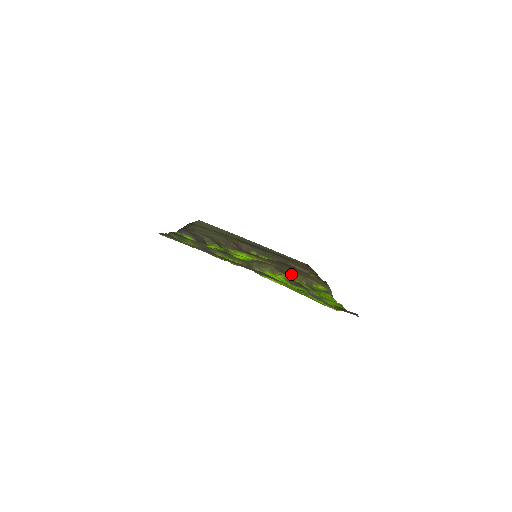
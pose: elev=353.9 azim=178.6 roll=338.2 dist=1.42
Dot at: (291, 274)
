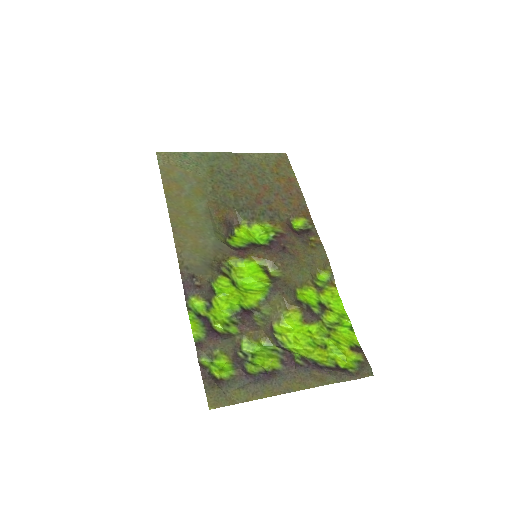
Dot at: (298, 282)
